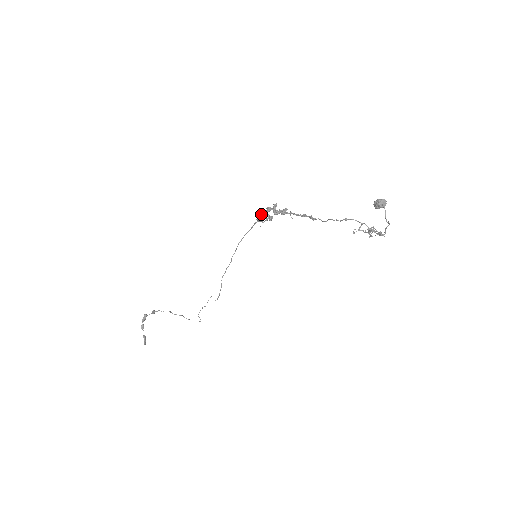
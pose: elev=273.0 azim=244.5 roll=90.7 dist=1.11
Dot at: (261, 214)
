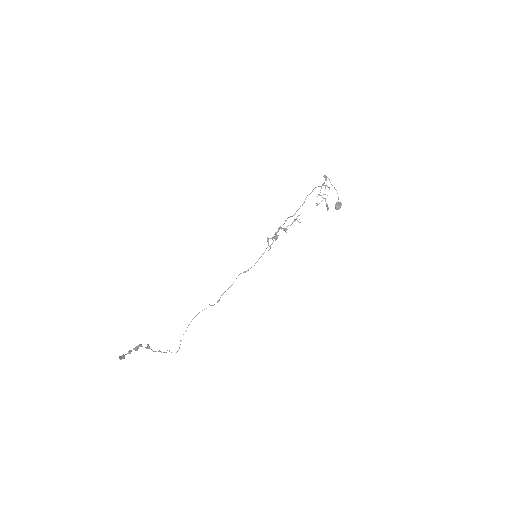
Dot at: (272, 238)
